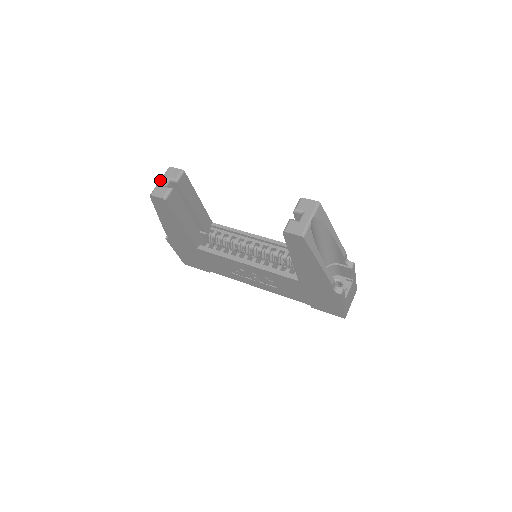
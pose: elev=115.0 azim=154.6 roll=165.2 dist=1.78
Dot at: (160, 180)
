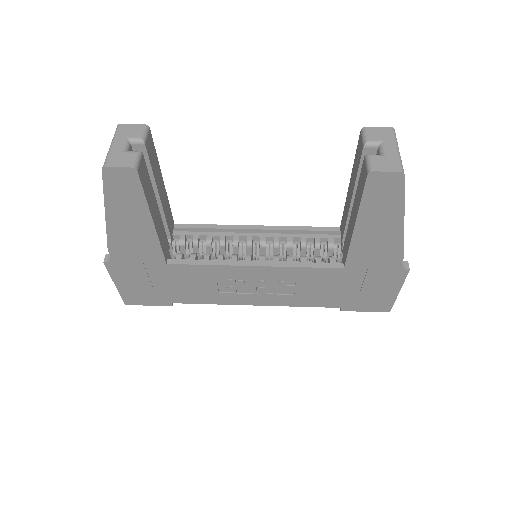
Dot at: (112, 144)
